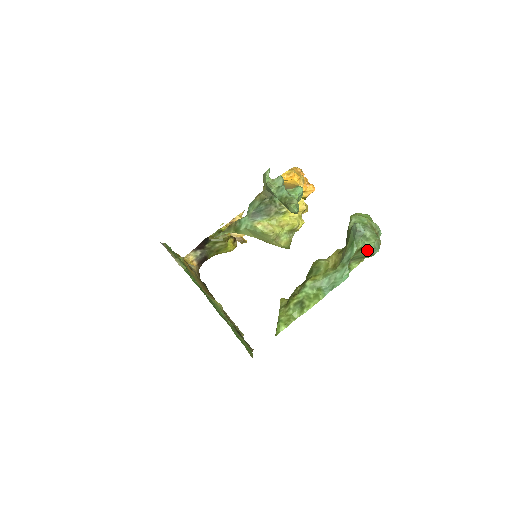
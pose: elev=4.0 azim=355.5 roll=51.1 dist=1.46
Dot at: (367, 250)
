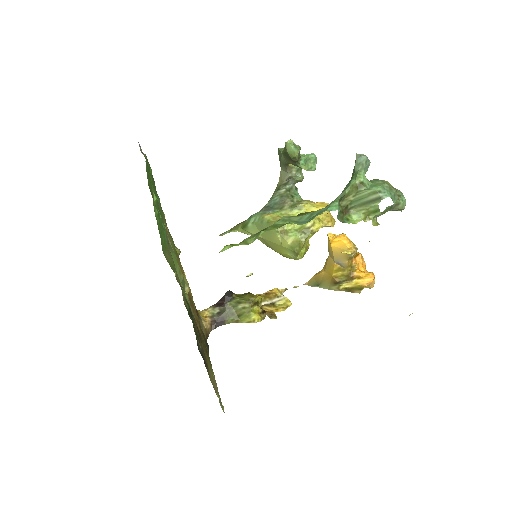
Dot at: (371, 189)
